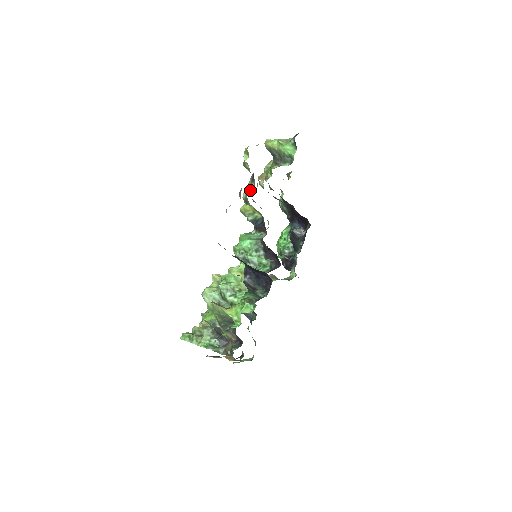
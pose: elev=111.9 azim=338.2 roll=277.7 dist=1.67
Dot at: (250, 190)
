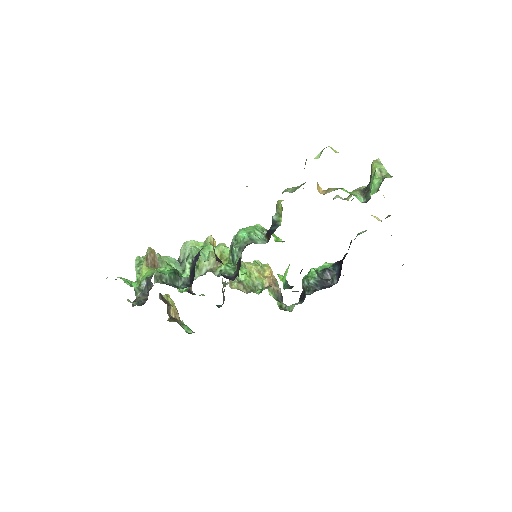
Dot at: (290, 190)
